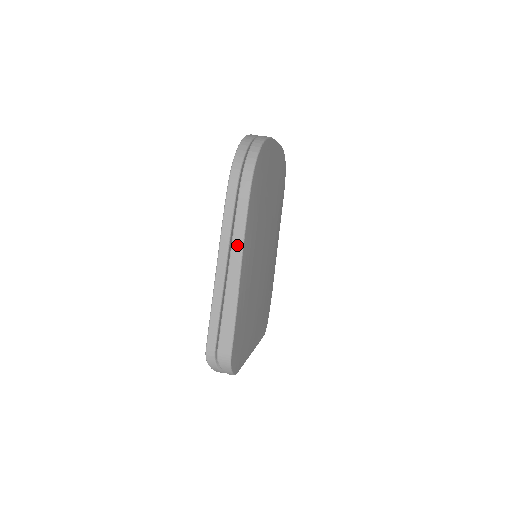
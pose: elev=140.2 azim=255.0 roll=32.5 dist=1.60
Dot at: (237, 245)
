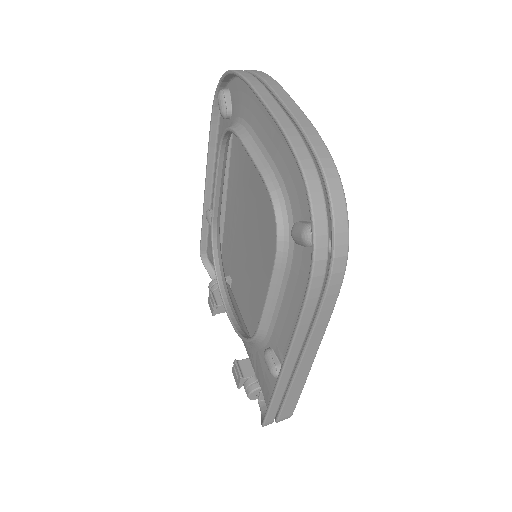
Dot at: (315, 341)
